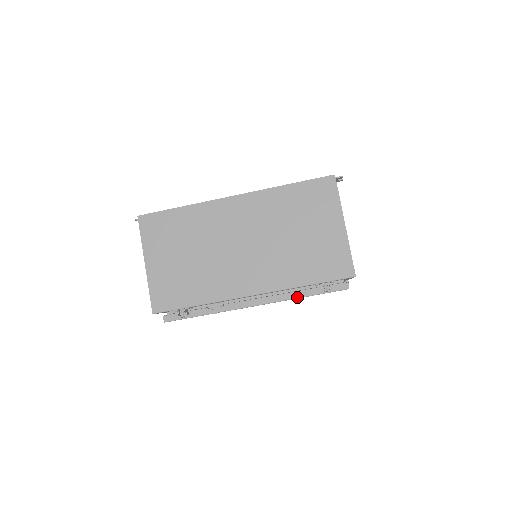
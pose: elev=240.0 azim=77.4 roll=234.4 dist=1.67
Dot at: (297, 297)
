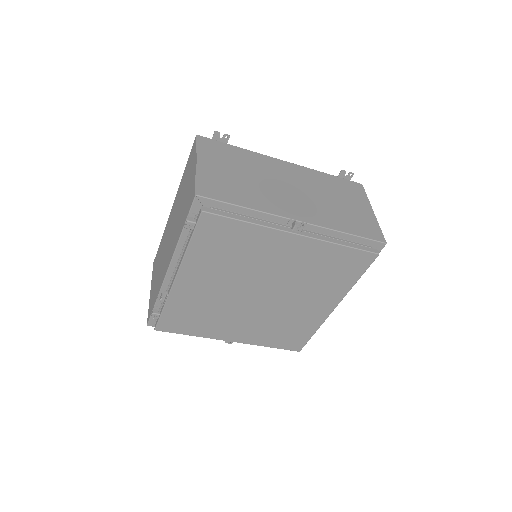
Dot at: (186, 249)
